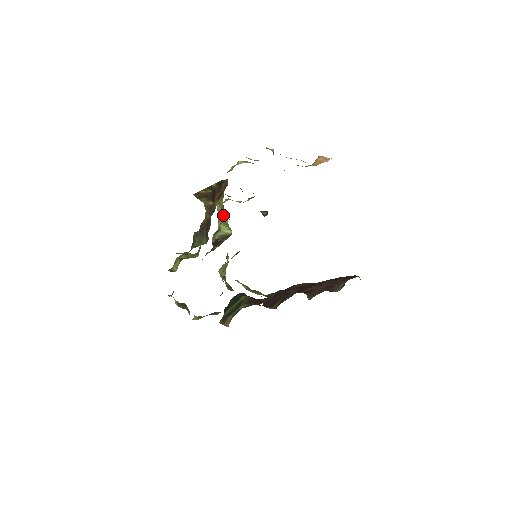
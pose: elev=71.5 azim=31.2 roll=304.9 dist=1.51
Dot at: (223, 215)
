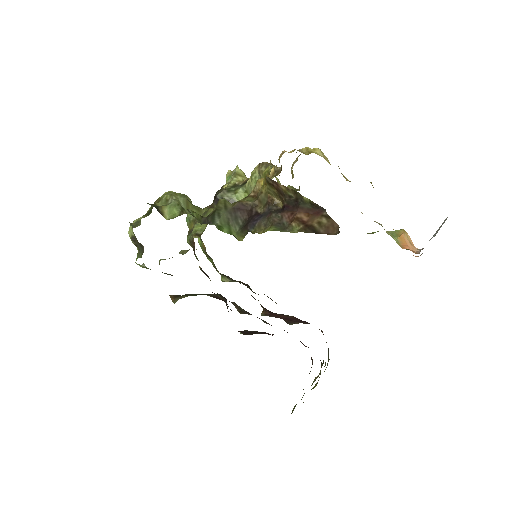
Dot at: occluded
